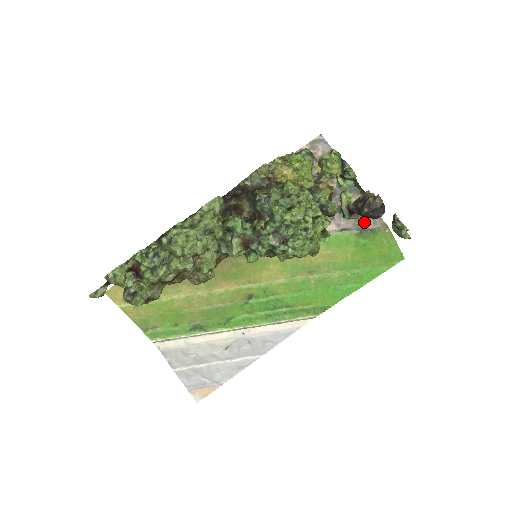
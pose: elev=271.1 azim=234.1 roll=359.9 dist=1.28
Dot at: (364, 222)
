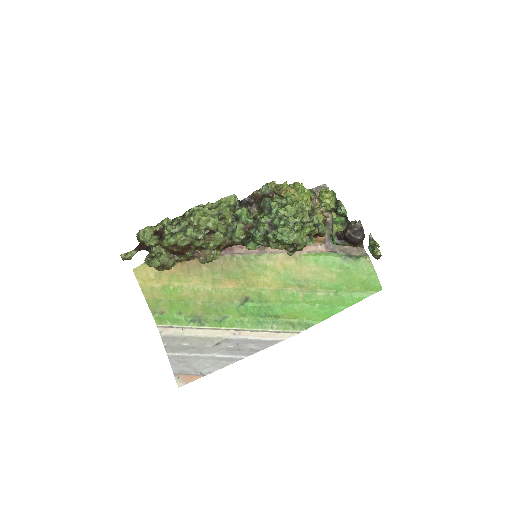
Dot at: (349, 250)
